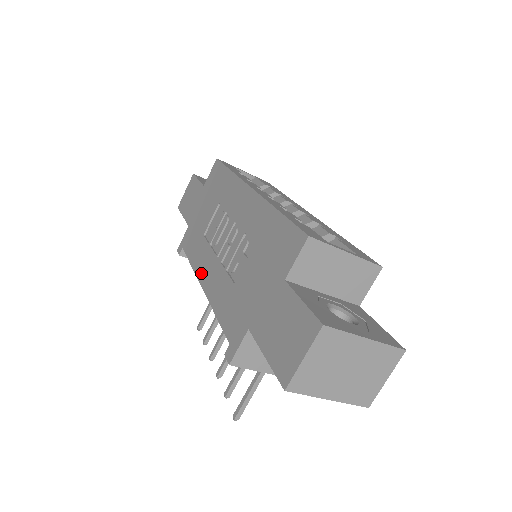
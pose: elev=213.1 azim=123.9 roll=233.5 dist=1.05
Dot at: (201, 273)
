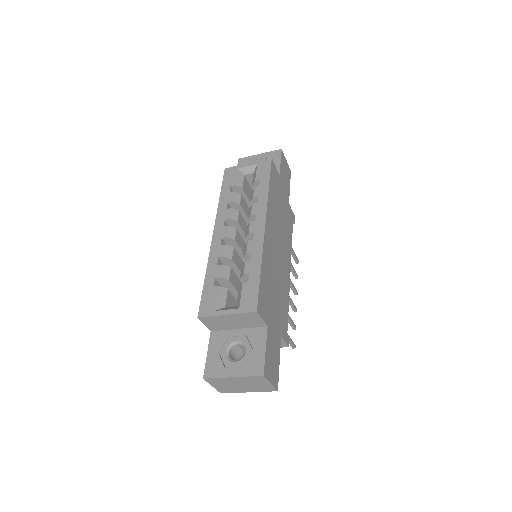
Dot at: occluded
